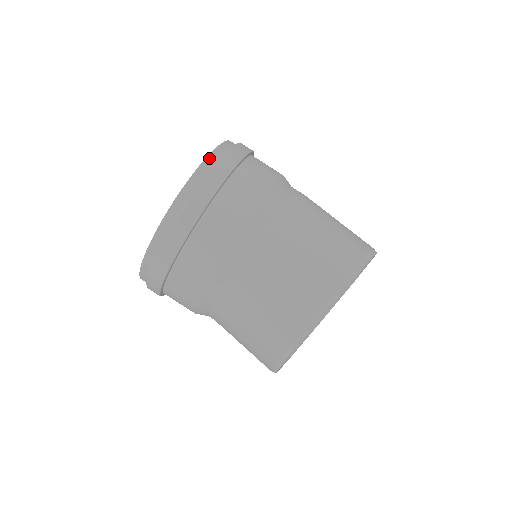
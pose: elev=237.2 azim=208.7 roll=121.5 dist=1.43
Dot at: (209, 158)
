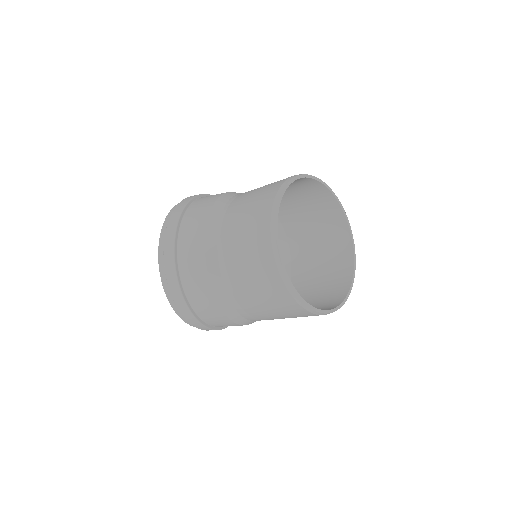
Dot at: occluded
